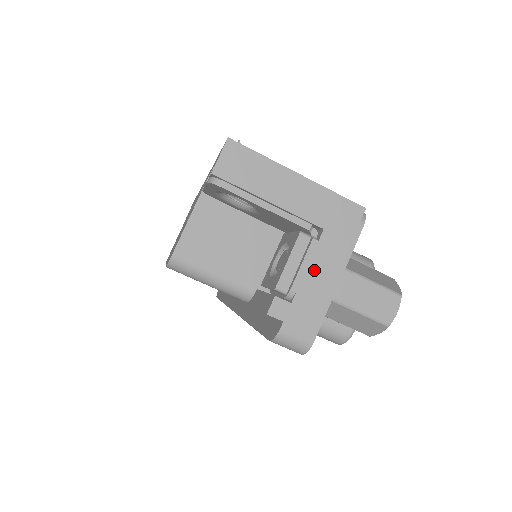
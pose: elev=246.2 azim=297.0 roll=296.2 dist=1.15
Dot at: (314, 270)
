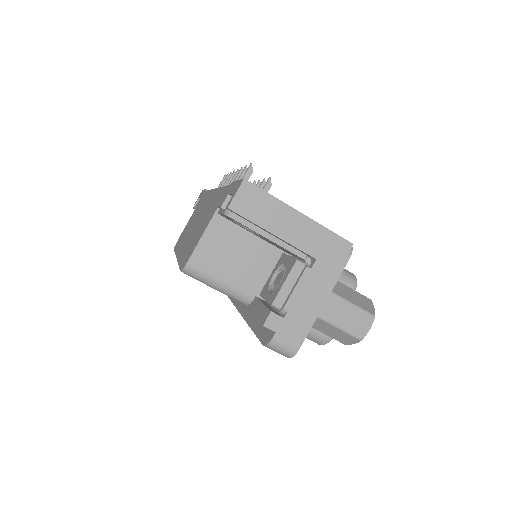
Dot at: (305, 292)
